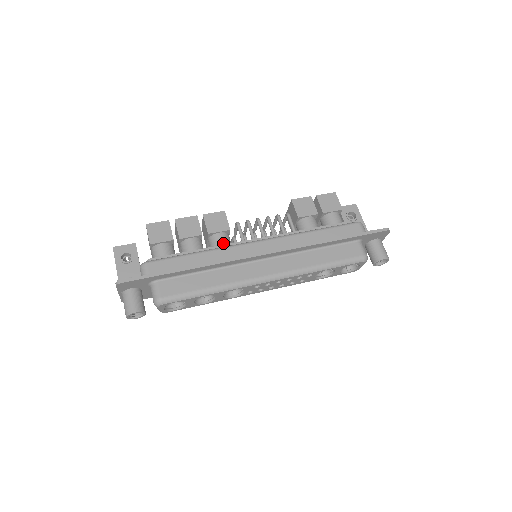
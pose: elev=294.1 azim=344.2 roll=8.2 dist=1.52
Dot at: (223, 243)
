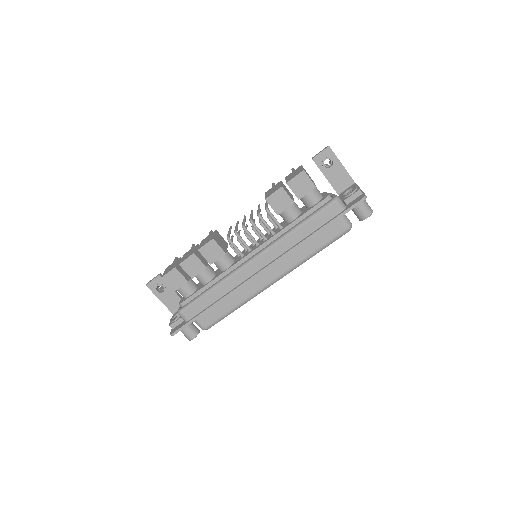
Dot at: (226, 266)
